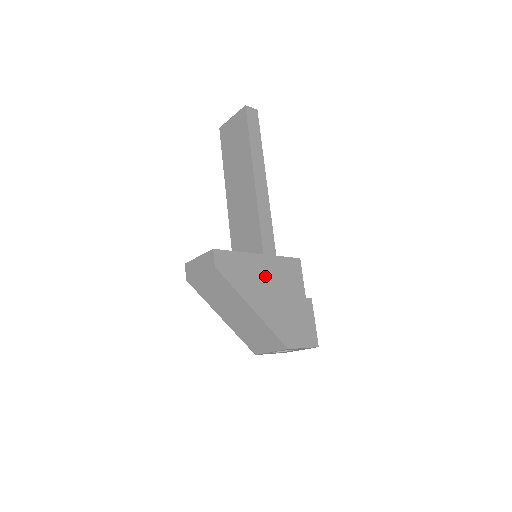
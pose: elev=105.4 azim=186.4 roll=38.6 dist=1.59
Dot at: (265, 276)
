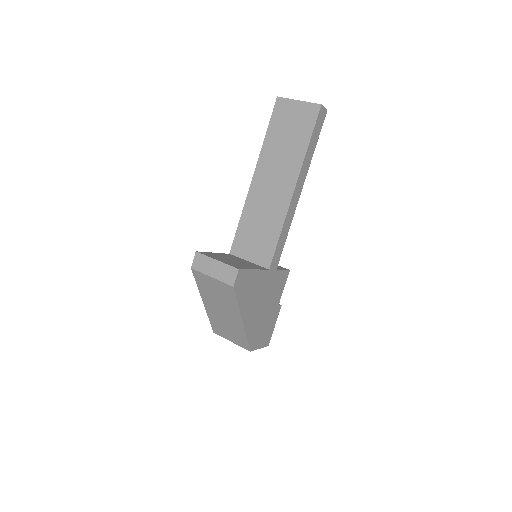
Dot at: (262, 290)
